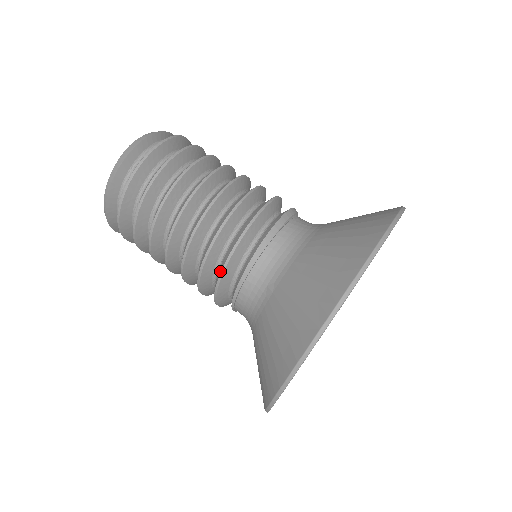
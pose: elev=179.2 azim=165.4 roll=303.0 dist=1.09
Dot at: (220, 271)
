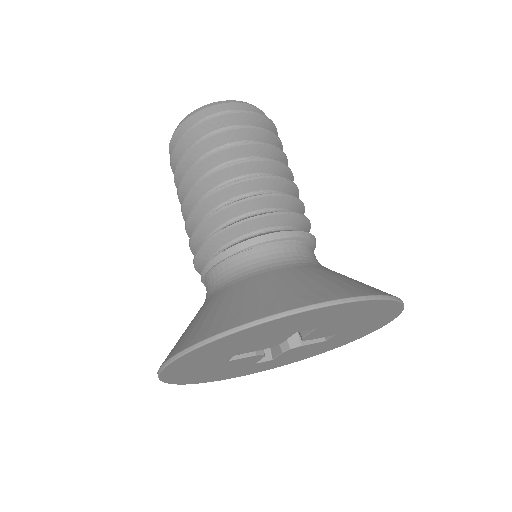
Dot at: occluded
